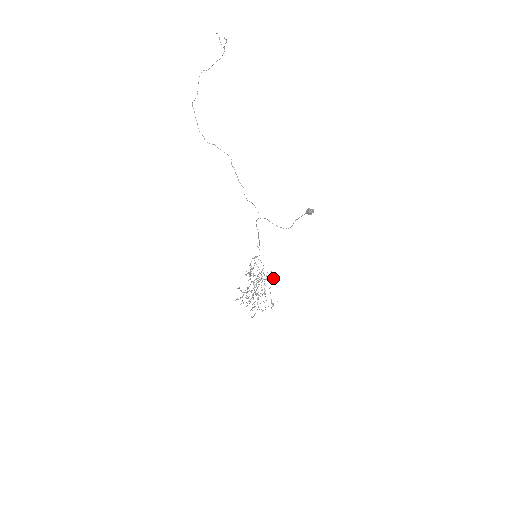
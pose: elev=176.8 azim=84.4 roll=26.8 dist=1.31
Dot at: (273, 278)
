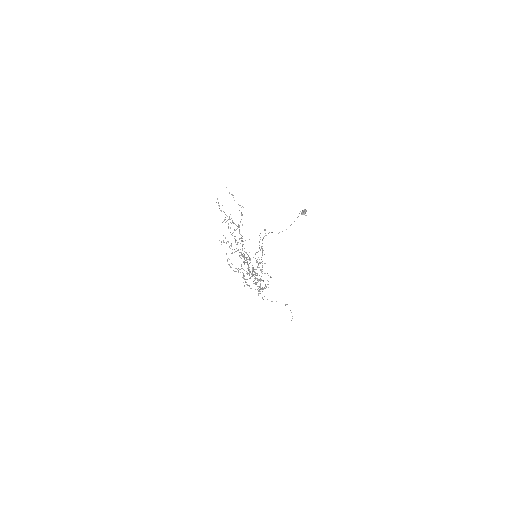
Dot at: (271, 277)
